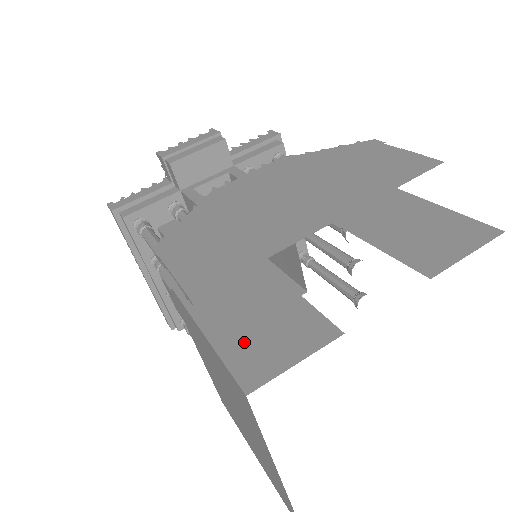
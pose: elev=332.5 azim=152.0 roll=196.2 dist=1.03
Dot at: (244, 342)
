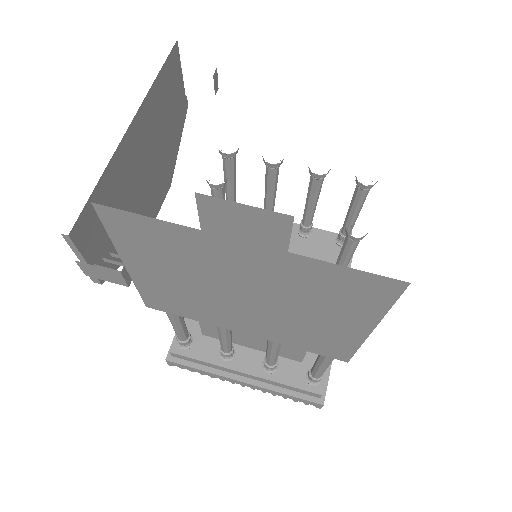
Dot at: occluded
